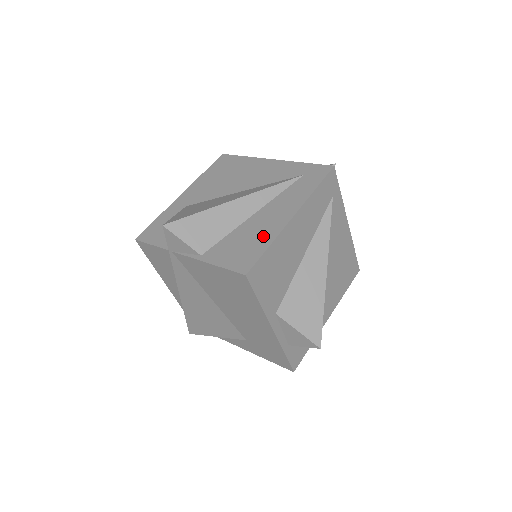
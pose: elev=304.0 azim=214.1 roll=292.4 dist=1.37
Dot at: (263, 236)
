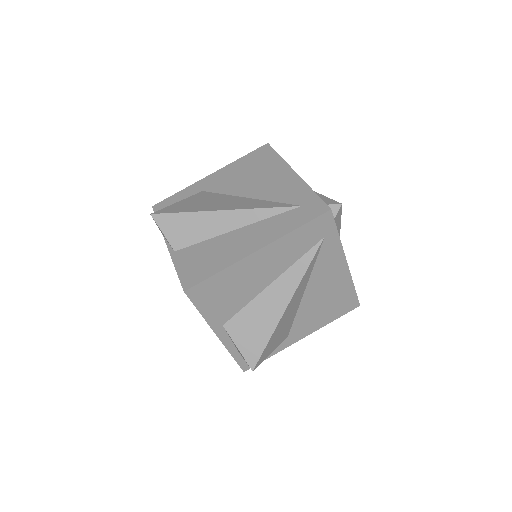
Dot at: (223, 259)
